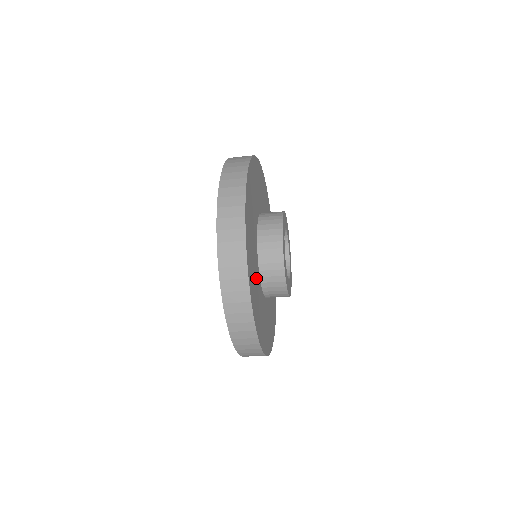
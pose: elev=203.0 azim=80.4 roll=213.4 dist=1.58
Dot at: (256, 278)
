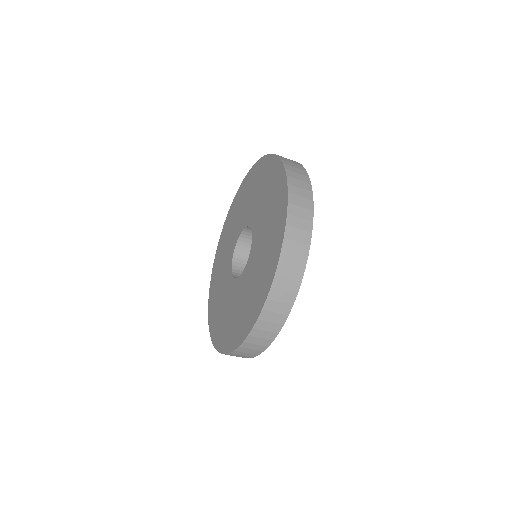
Dot at: occluded
